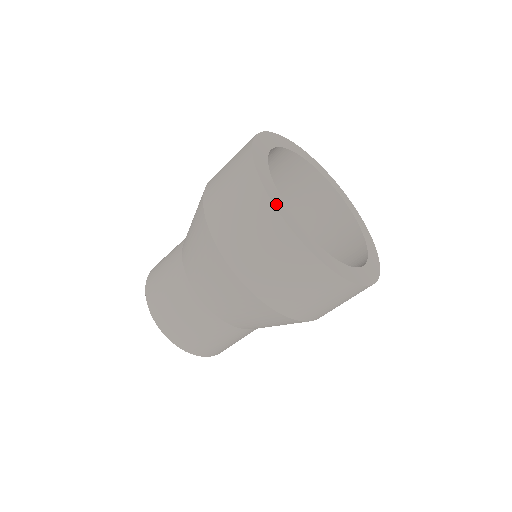
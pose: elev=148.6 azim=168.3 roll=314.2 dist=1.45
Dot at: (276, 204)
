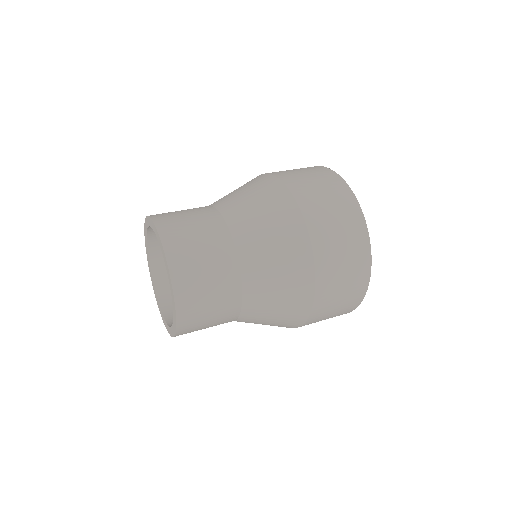
Dot at: (366, 231)
